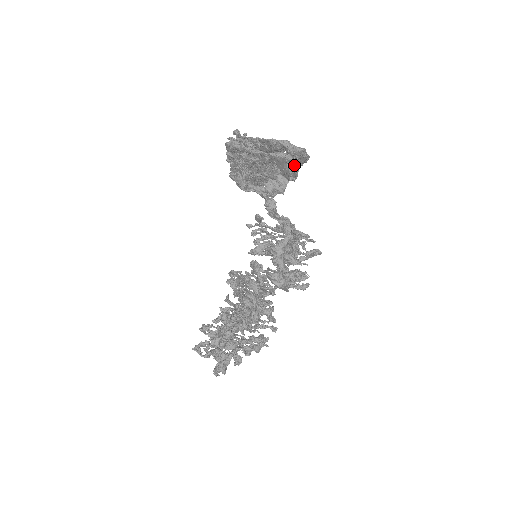
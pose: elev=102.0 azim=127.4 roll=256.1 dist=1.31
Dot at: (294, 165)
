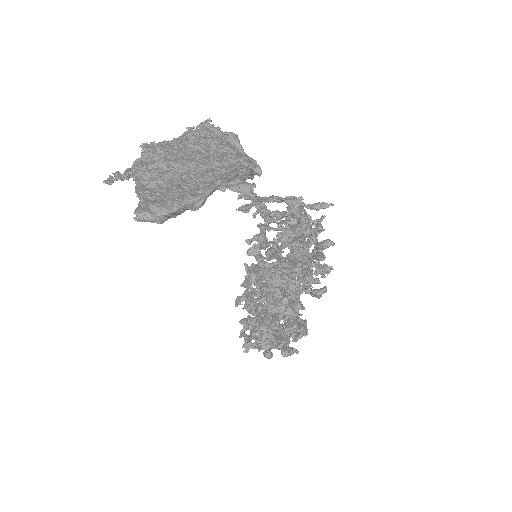
Dot at: occluded
